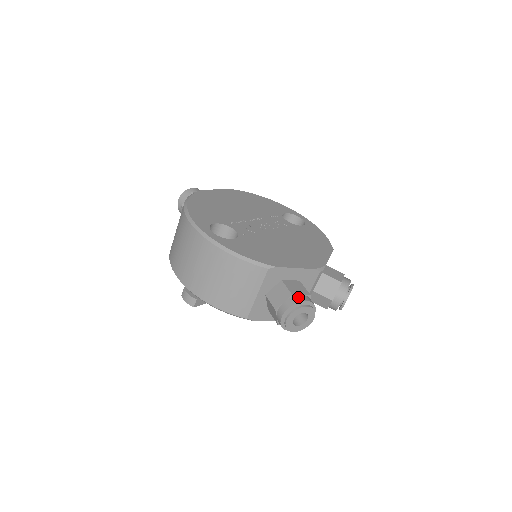
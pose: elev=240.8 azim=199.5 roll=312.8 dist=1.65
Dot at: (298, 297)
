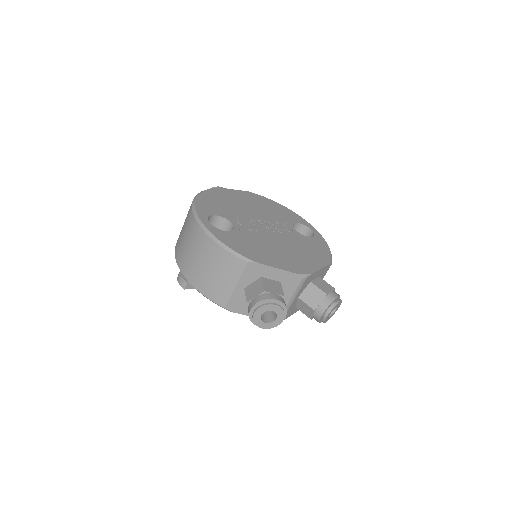
Dot at: (270, 294)
